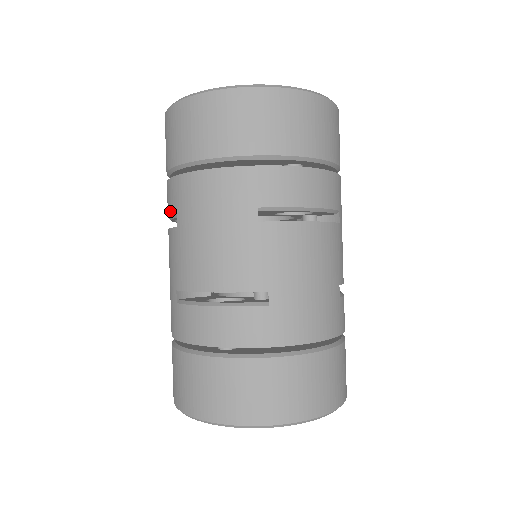
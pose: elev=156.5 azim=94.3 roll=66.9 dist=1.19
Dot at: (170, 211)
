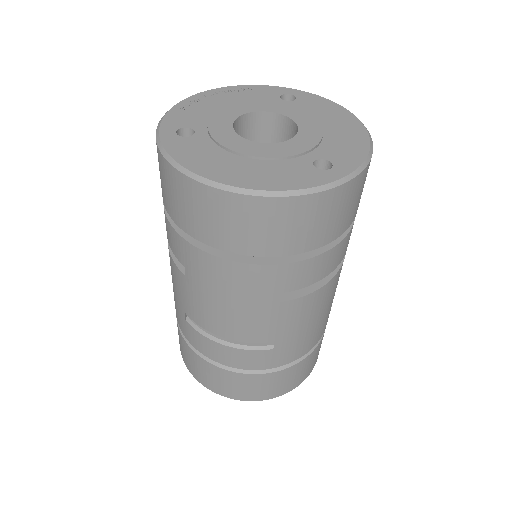
Dot at: (174, 252)
